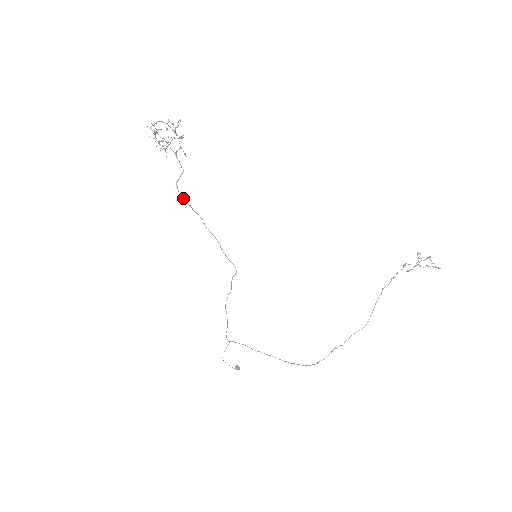
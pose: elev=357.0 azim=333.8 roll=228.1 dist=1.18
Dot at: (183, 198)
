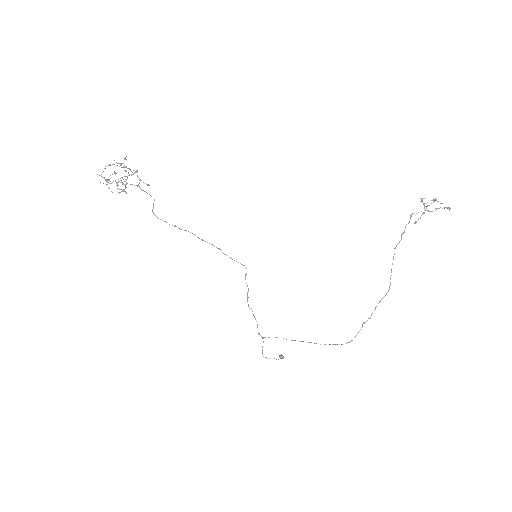
Dot at: (166, 222)
